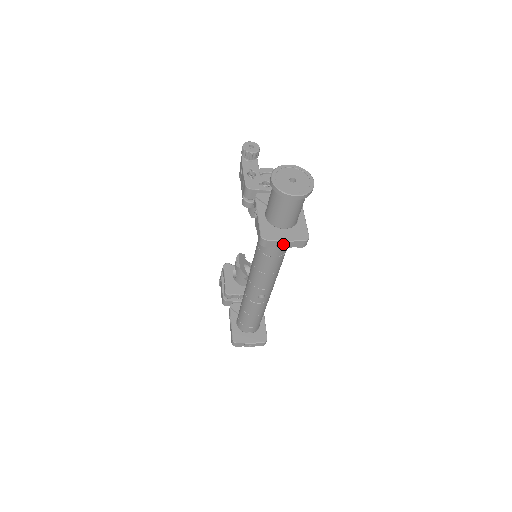
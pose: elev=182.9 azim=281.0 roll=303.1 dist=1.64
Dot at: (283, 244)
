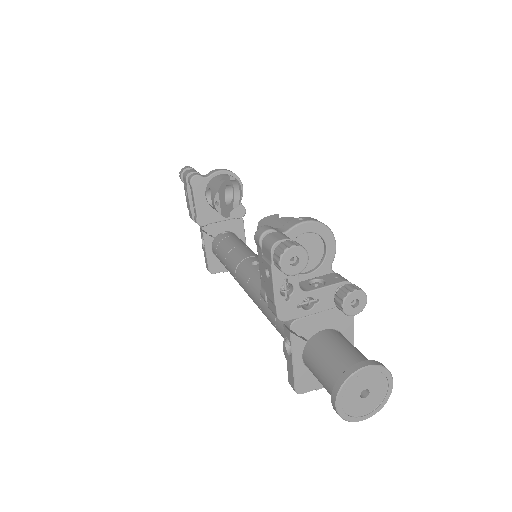
Dot at: occluded
